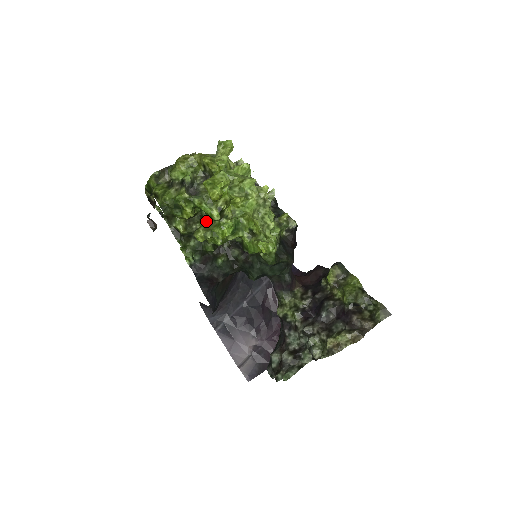
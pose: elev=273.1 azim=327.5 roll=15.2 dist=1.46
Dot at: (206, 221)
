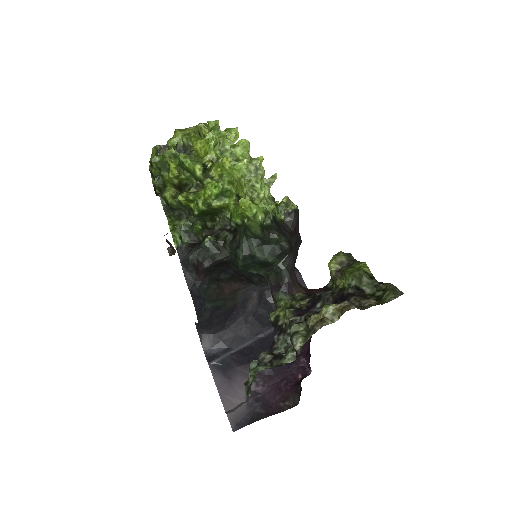
Dot at: (195, 190)
